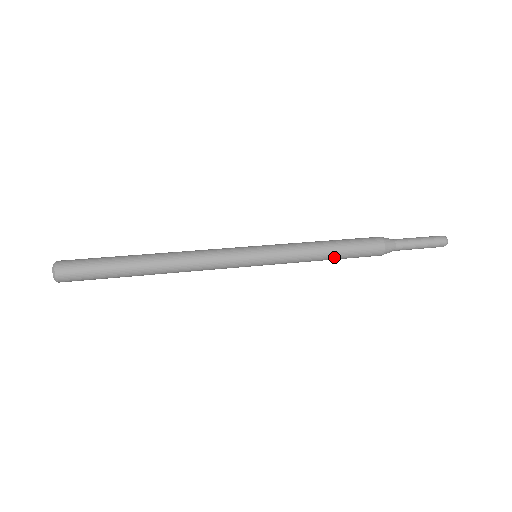
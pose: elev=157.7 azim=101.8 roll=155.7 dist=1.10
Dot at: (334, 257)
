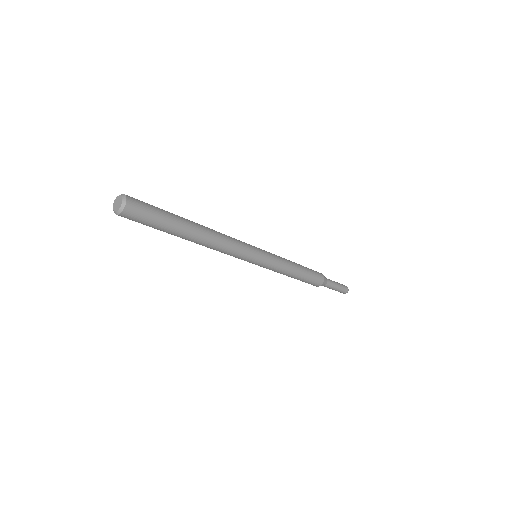
Dot at: (301, 271)
